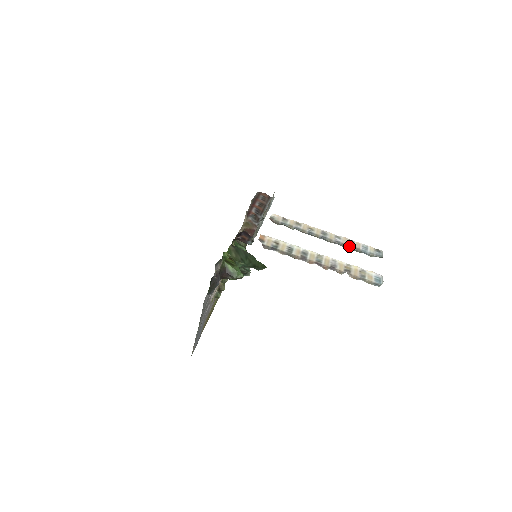
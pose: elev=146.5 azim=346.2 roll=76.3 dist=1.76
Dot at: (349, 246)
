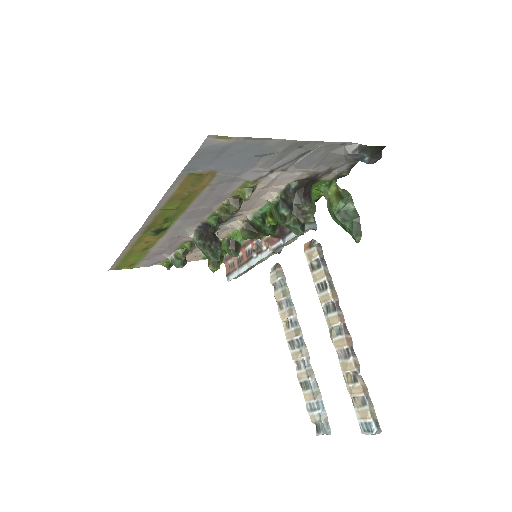
Dot at: (315, 380)
